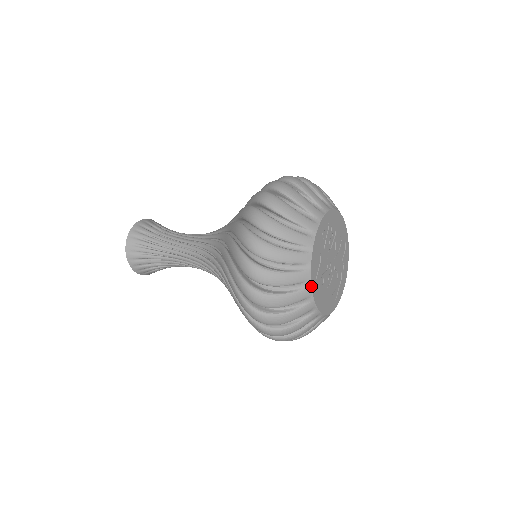
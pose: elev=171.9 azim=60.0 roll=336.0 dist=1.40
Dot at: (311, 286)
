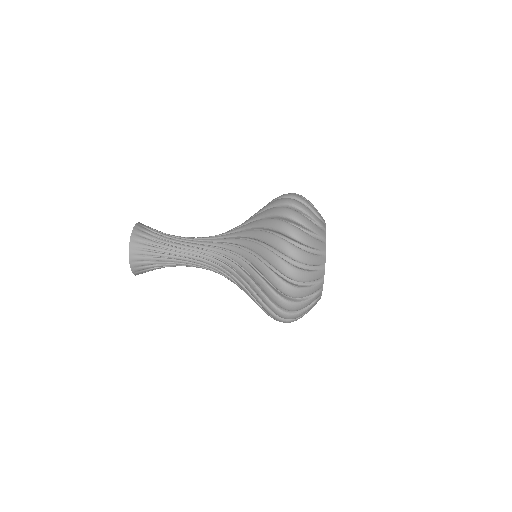
Dot at: occluded
